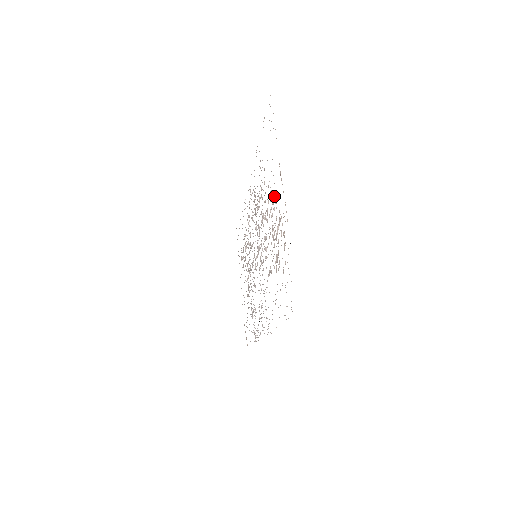
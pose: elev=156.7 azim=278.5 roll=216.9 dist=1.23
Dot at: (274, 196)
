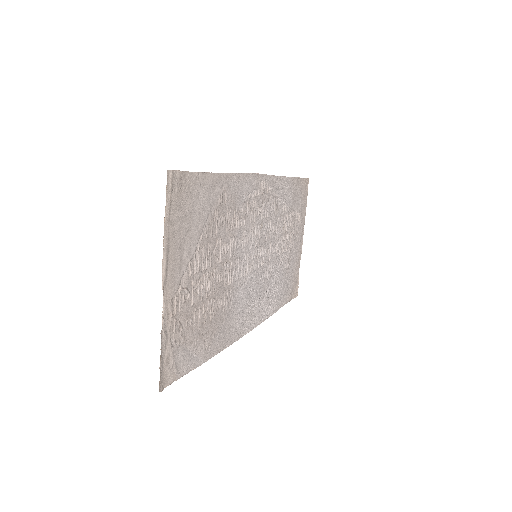
Dot at: (189, 263)
